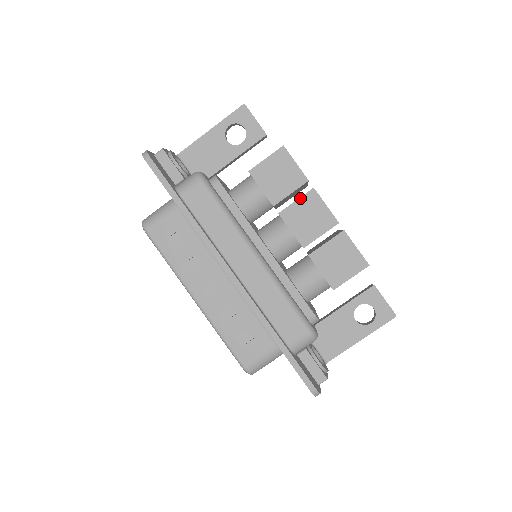
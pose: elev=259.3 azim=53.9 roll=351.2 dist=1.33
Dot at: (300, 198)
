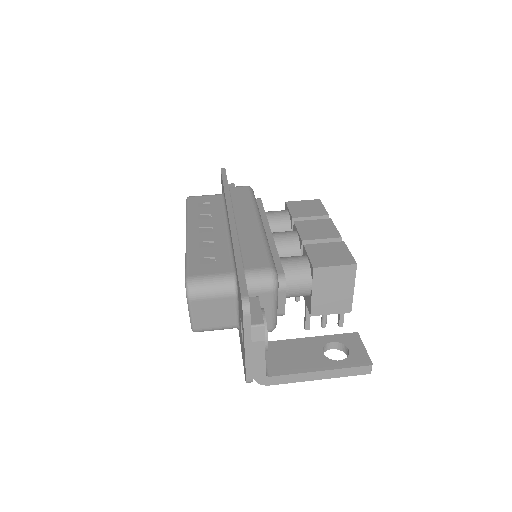
Dot at: (316, 220)
